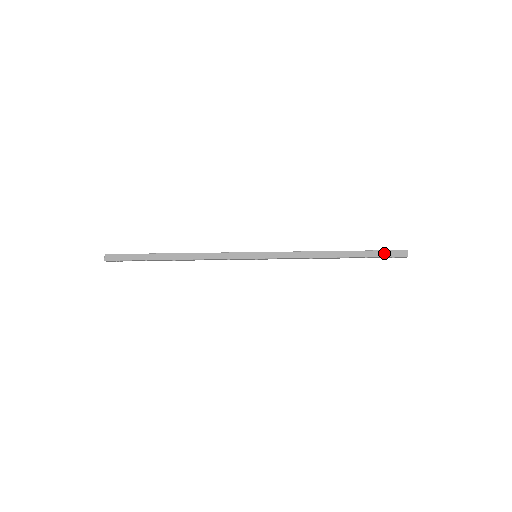
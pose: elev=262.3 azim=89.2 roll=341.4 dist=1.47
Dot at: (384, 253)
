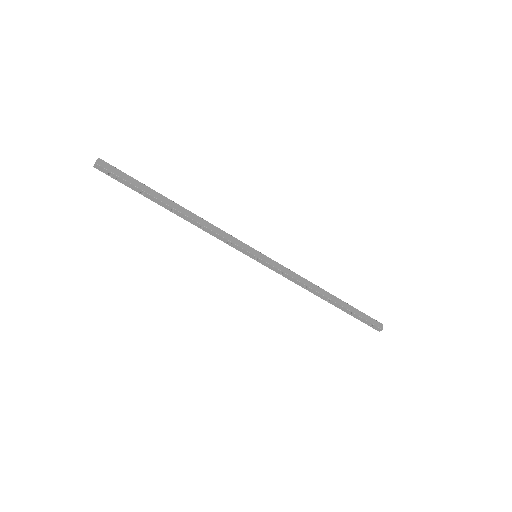
Dot at: (365, 316)
